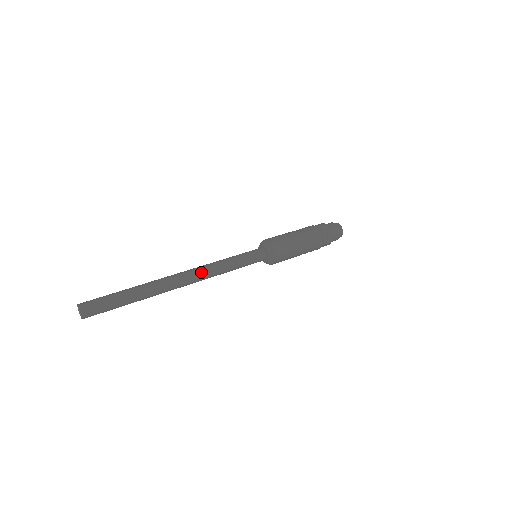
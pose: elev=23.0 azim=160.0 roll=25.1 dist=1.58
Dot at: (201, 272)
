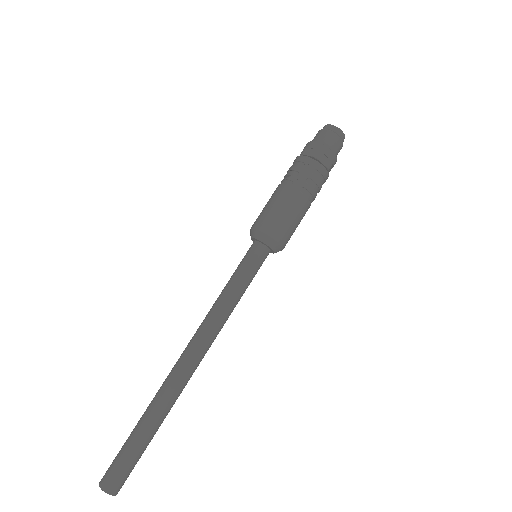
Dot at: (204, 335)
